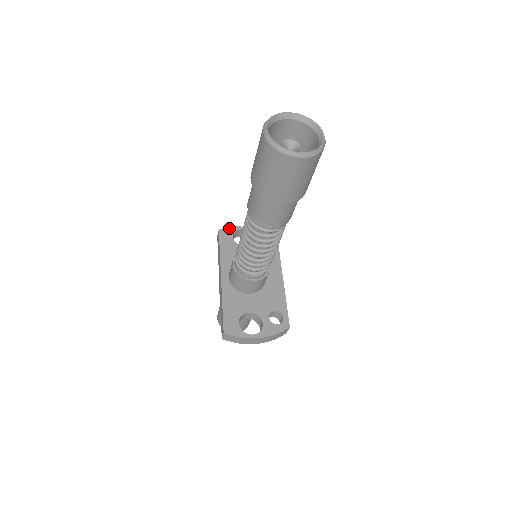
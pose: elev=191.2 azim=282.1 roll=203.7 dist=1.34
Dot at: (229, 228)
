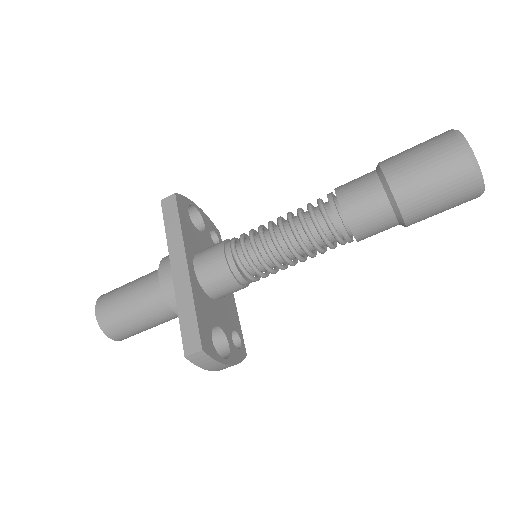
Dot at: (183, 197)
